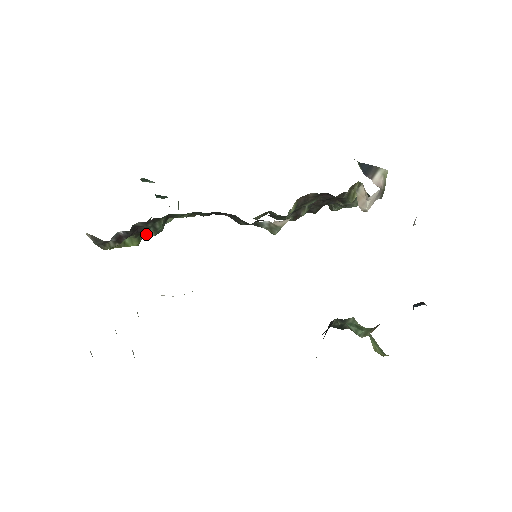
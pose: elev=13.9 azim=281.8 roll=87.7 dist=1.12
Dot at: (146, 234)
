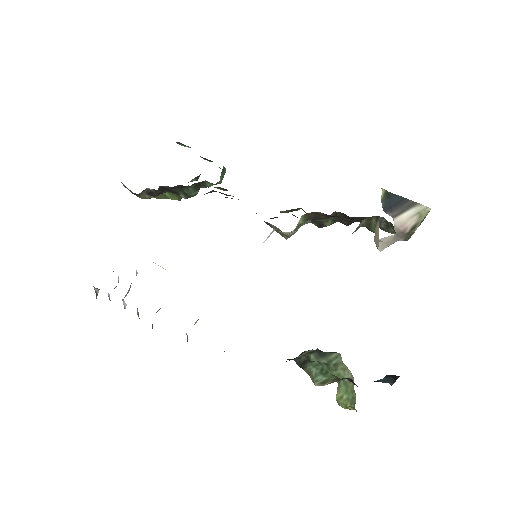
Dot at: occluded
